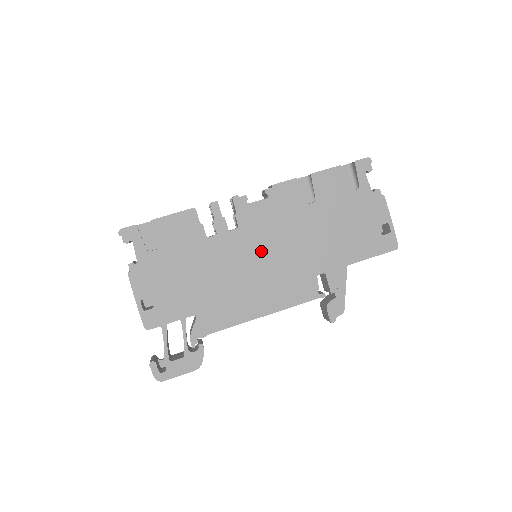
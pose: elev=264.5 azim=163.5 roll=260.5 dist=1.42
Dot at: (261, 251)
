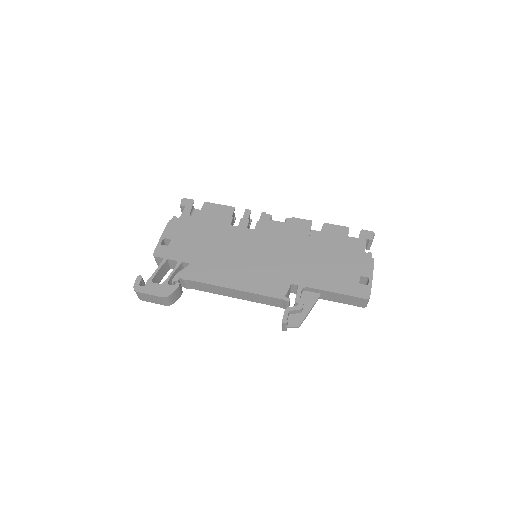
Dot at: (260, 249)
